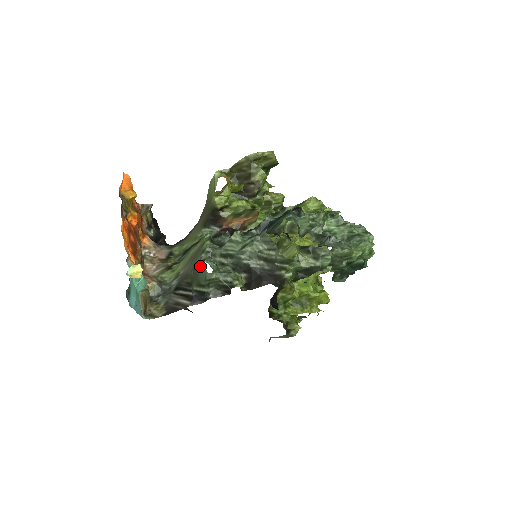
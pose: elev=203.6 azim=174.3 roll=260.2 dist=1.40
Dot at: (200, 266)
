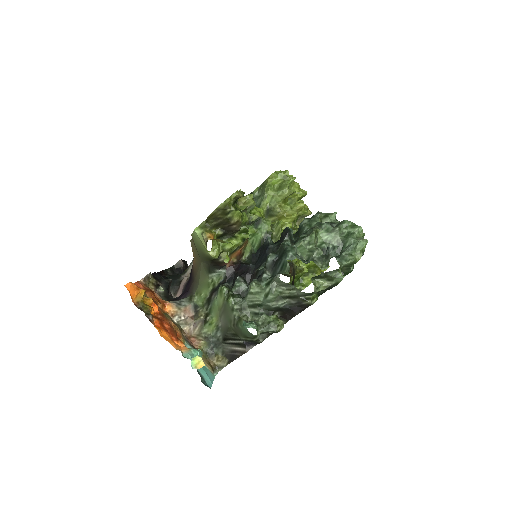
Dot at: (240, 327)
